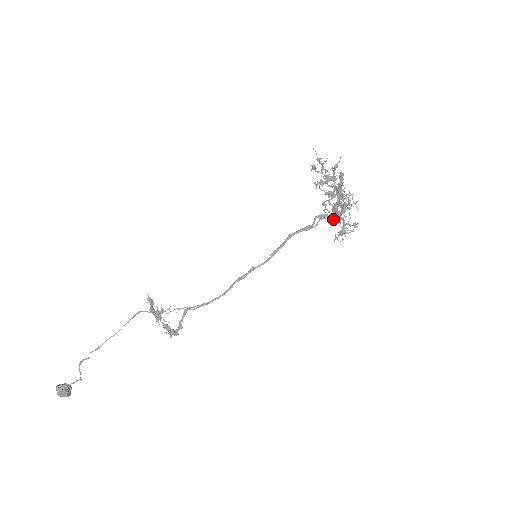
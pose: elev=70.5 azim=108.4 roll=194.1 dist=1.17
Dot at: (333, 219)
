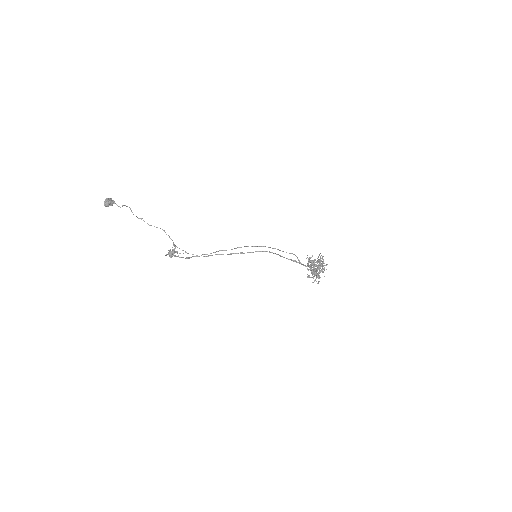
Dot at: (311, 260)
